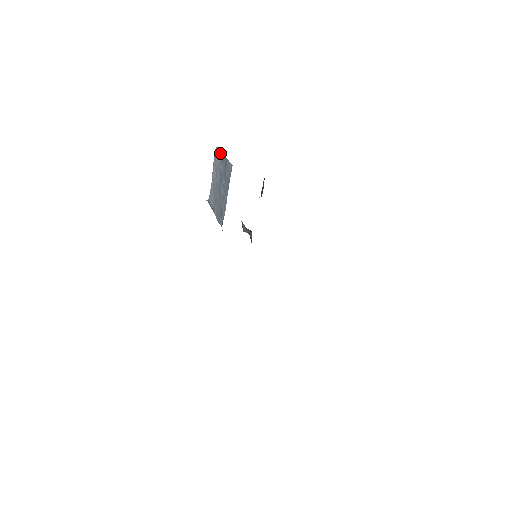
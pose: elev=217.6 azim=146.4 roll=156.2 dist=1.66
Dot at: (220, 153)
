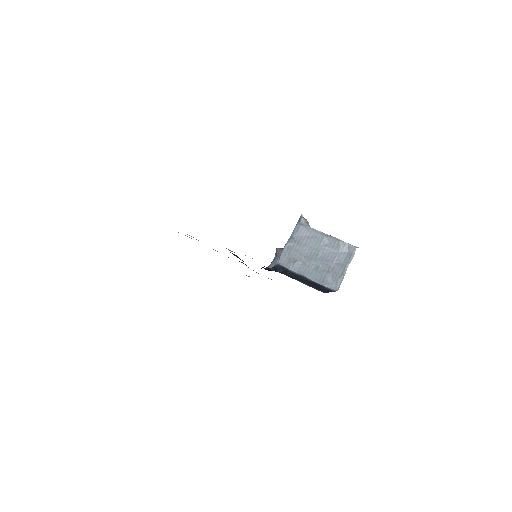
Dot at: (350, 258)
